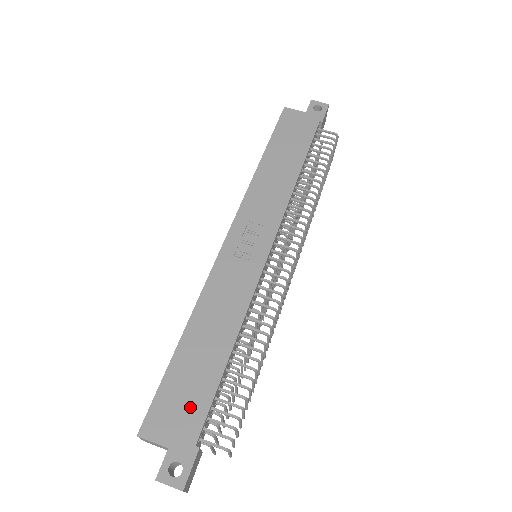
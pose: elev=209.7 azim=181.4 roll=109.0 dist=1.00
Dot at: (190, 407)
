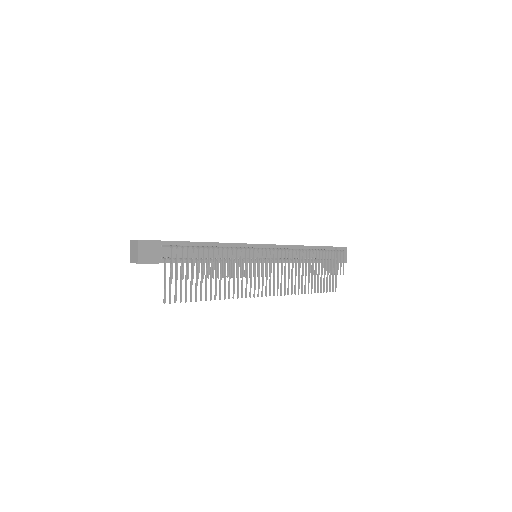
Dot at: occluded
